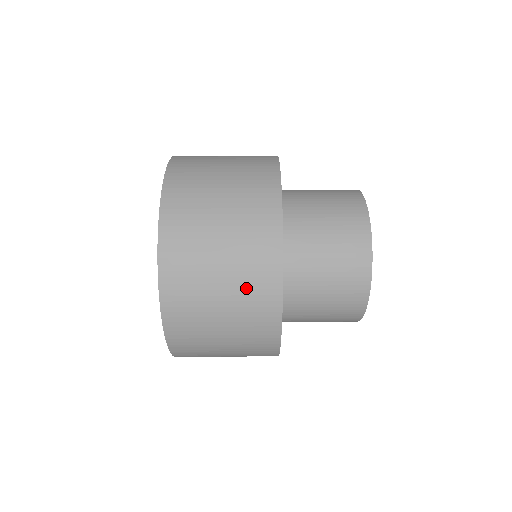
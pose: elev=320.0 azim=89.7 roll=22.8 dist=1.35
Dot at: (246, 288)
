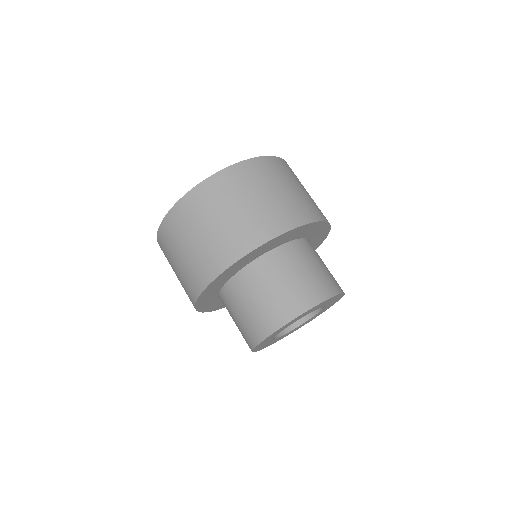
Dot at: (188, 274)
